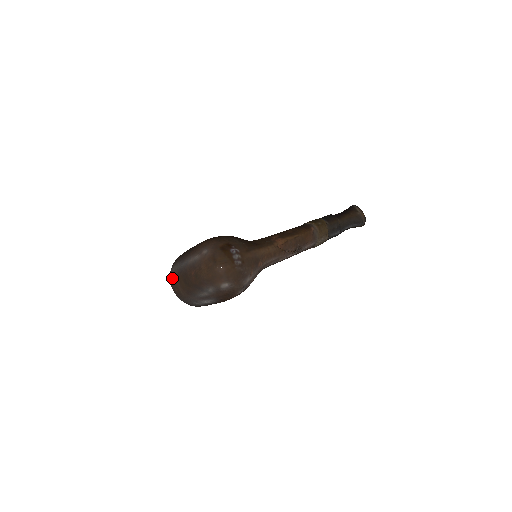
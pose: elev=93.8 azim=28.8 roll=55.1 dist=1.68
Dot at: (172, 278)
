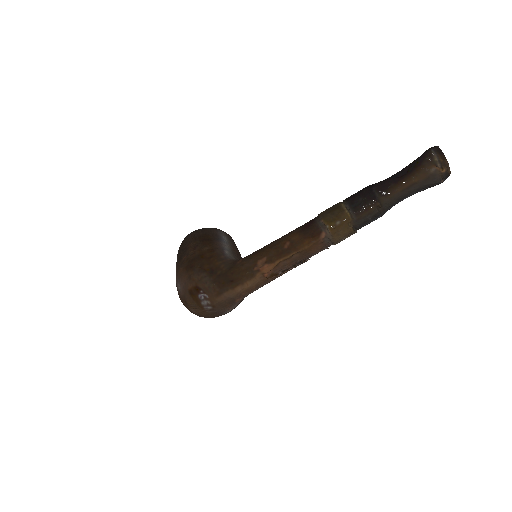
Dot at: occluded
